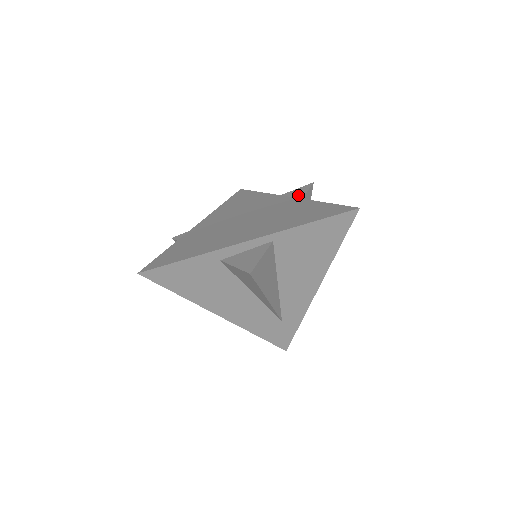
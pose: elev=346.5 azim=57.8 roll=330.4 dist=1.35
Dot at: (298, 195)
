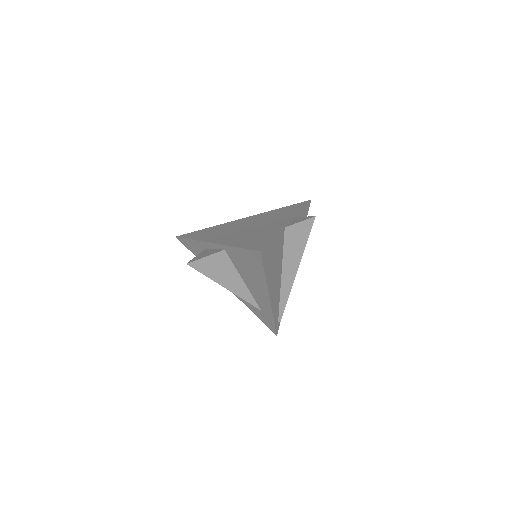
Dot at: (293, 222)
